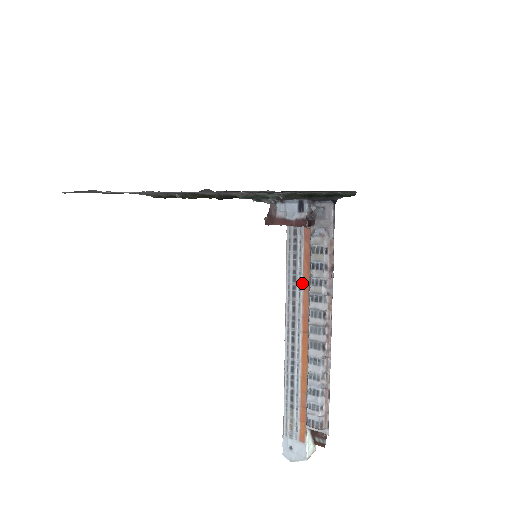
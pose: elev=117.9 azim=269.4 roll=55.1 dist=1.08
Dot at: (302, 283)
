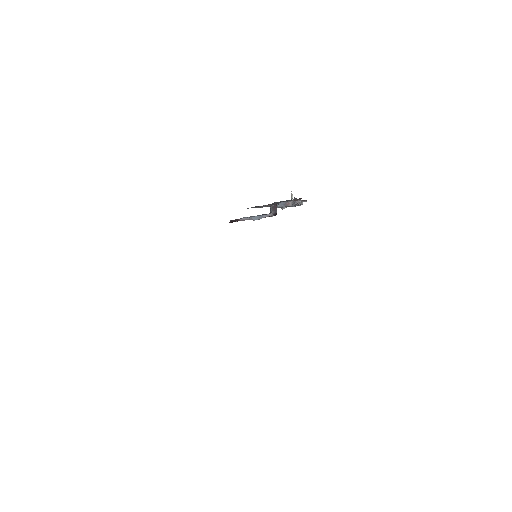
Dot at: occluded
